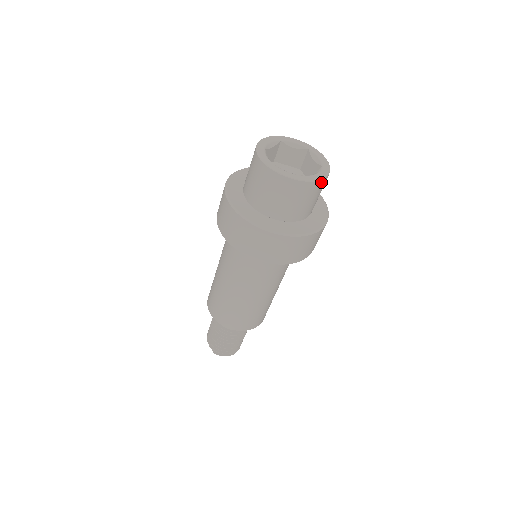
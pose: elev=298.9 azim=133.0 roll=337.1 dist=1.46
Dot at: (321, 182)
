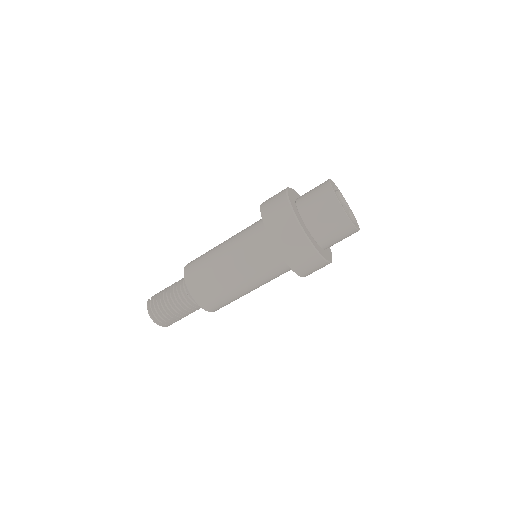
Dot at: (341, 211)
